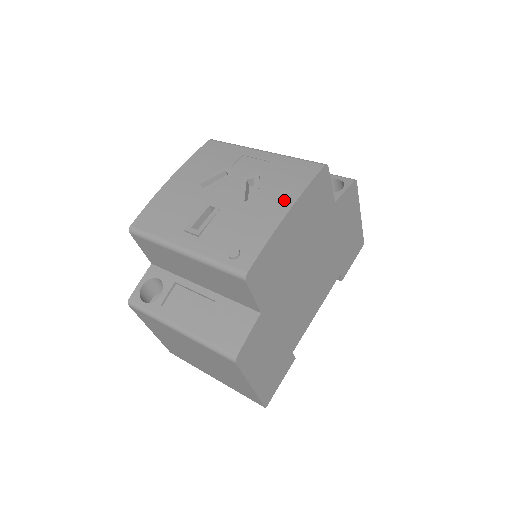
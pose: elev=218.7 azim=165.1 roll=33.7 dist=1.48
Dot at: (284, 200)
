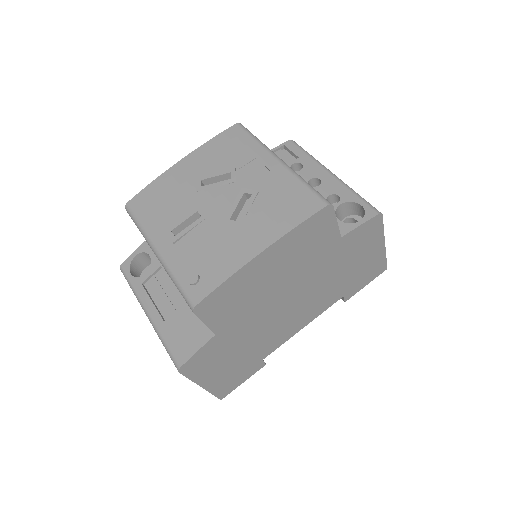
Dot at: (265, 235)
